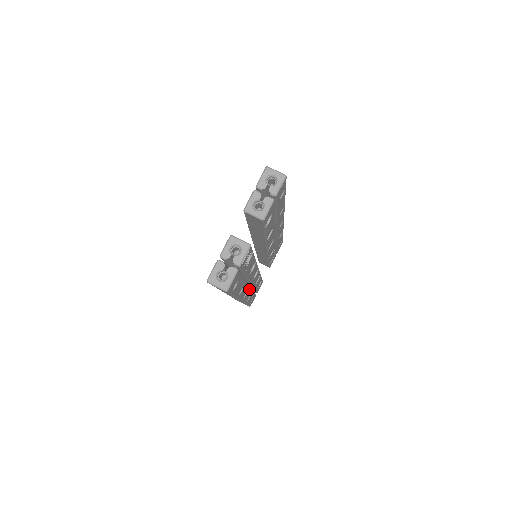
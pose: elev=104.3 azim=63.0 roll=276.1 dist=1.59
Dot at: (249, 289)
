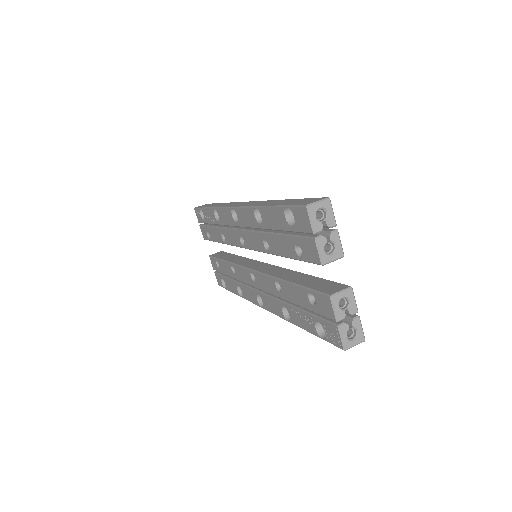
Dot at: occluded
